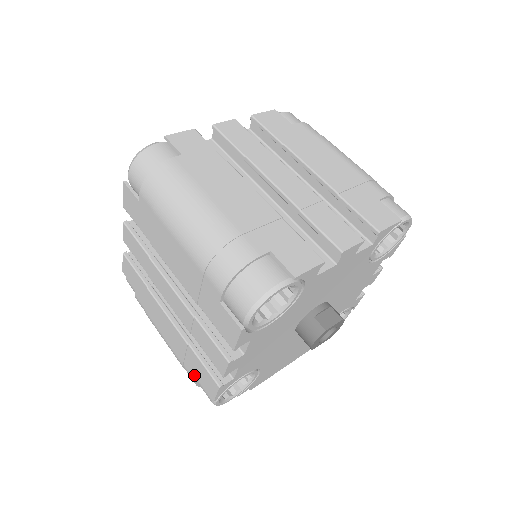
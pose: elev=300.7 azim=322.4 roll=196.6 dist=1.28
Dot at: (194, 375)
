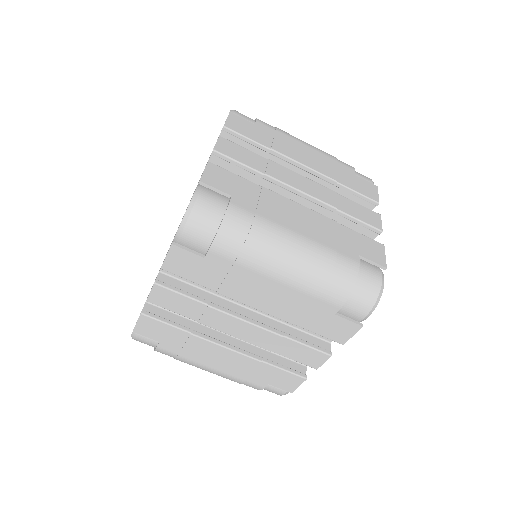
Dot at: (263, 383)
